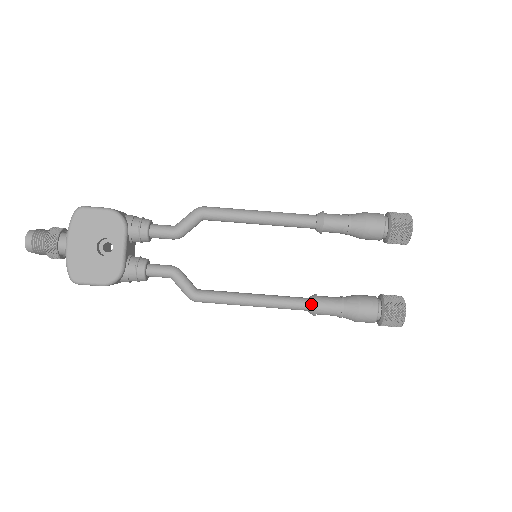
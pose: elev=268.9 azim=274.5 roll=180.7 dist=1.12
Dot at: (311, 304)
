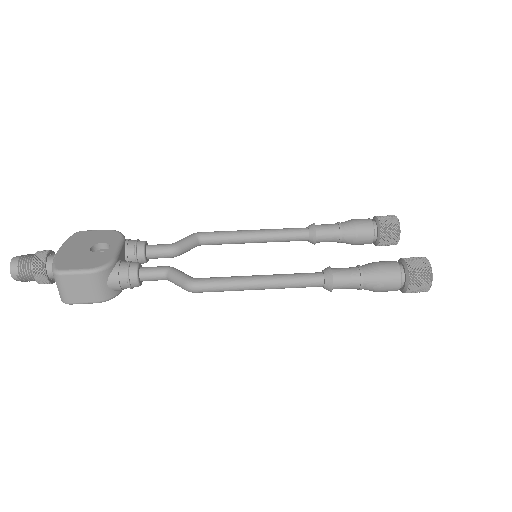
Dot at: (324, 270)
